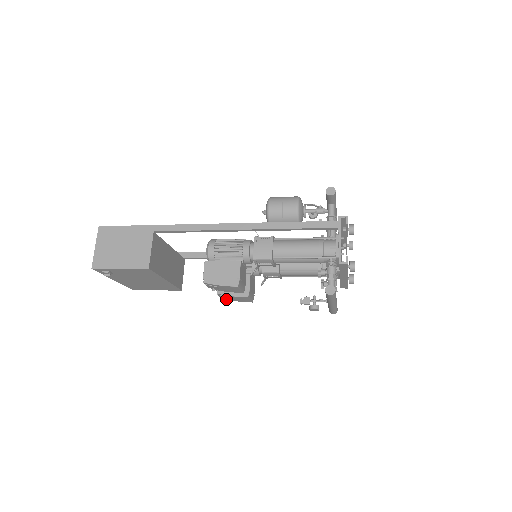
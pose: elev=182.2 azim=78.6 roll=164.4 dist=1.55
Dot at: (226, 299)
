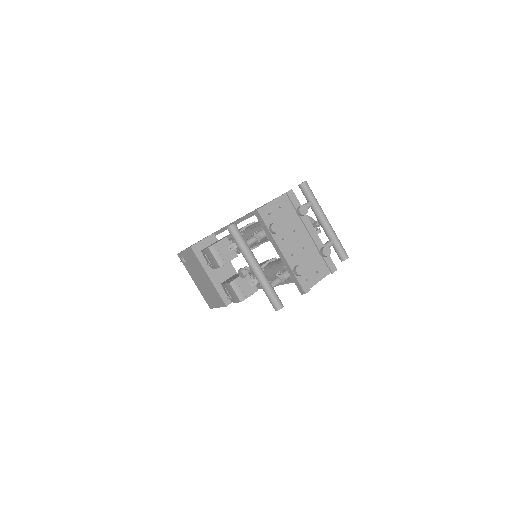
Dot at: (228, 296)
